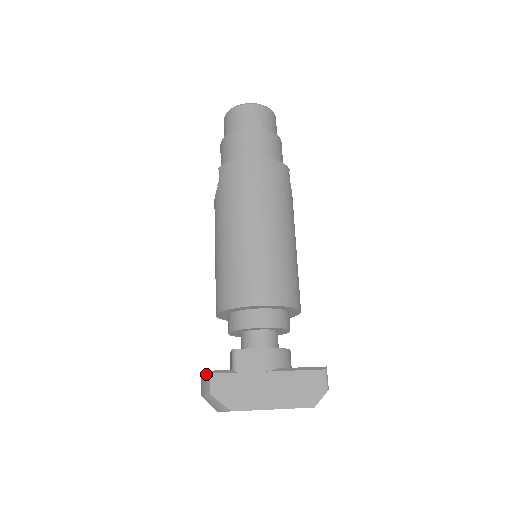
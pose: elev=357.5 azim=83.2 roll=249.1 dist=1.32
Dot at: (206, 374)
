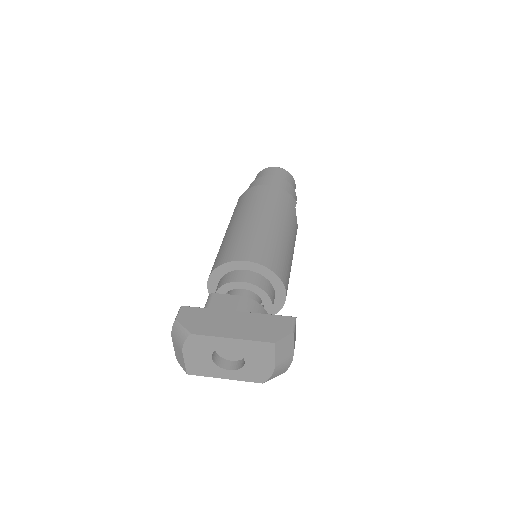
Dot at: (179, 309)
